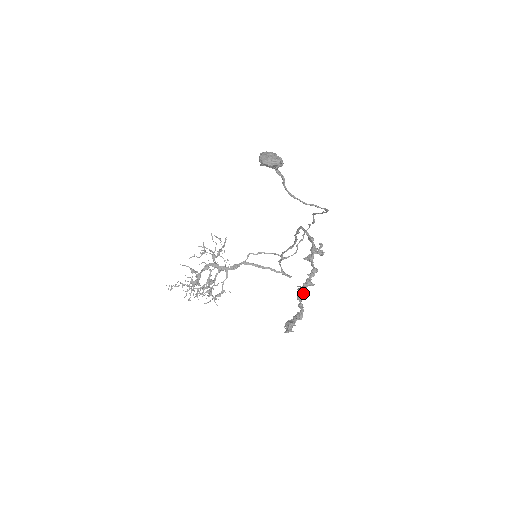
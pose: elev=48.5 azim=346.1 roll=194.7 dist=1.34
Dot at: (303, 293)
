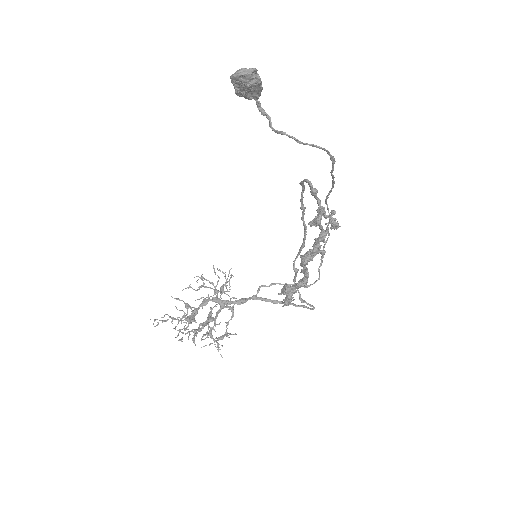
Dot at: (308, 256)
